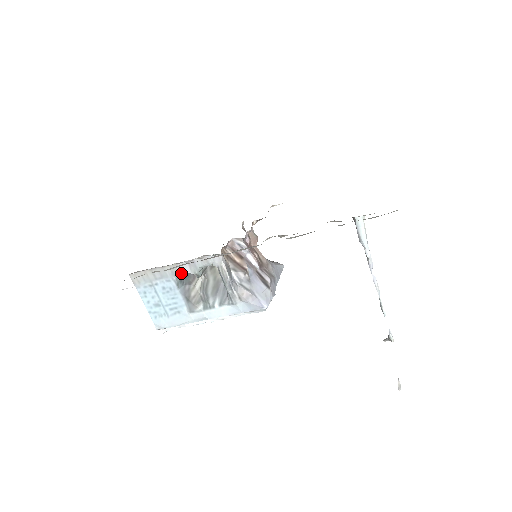
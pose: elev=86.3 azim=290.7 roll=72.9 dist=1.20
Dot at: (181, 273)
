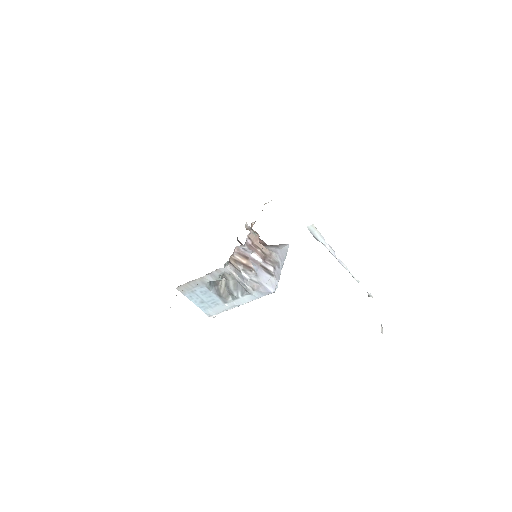
Dot at: (207, 282)
